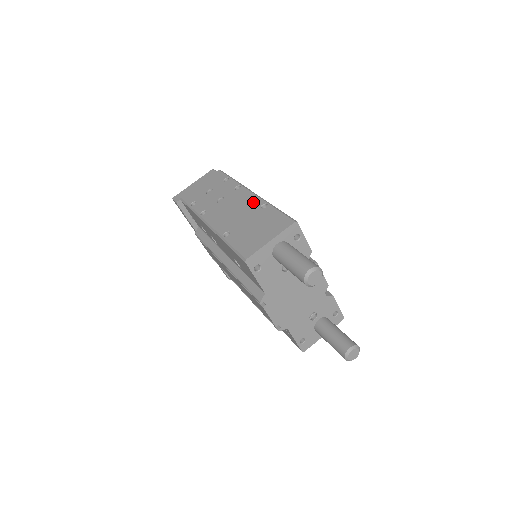
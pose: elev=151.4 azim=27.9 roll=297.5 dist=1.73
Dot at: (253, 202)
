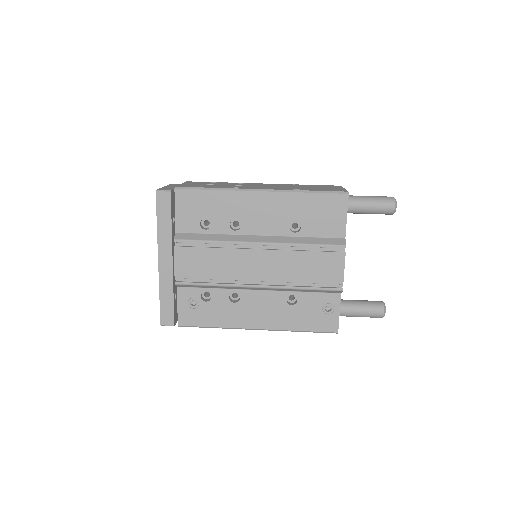
Dot at: (280, 184)
